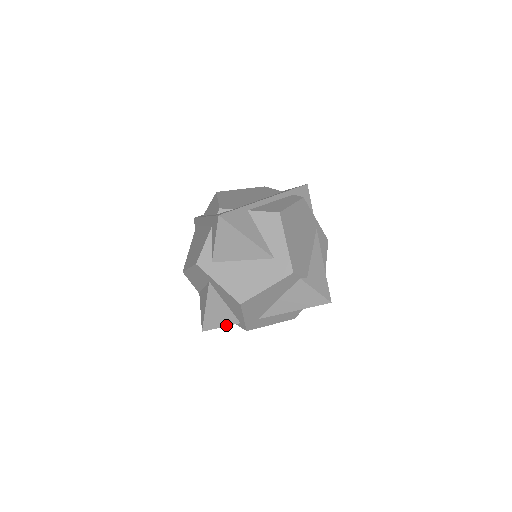
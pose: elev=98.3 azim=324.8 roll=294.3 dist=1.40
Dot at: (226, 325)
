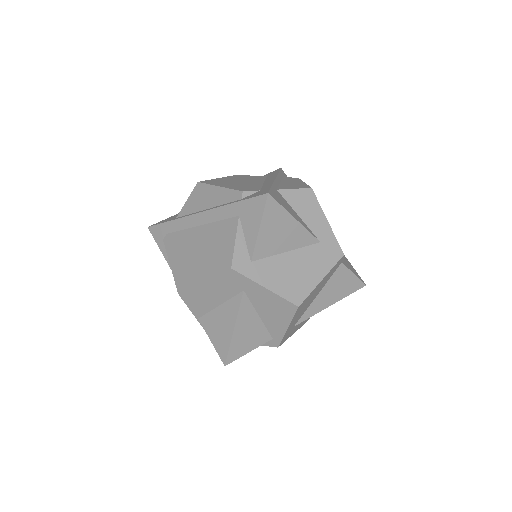
Dot at: (255, 347)
